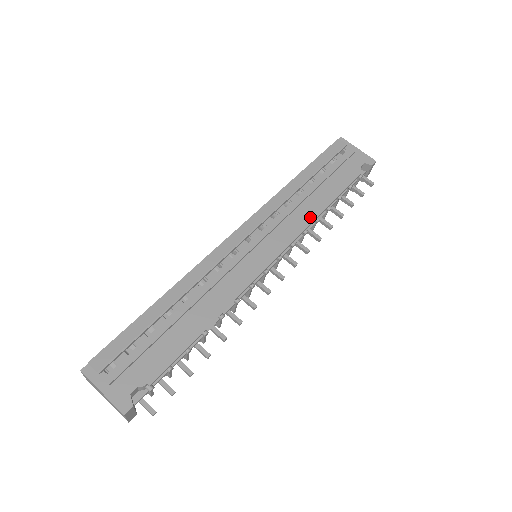
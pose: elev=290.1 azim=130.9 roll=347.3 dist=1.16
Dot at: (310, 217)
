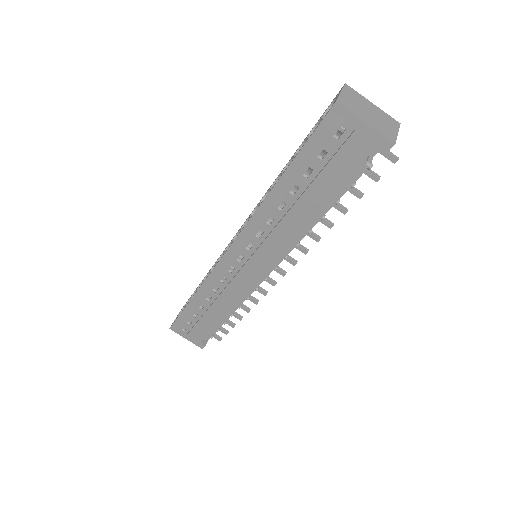
Dot at: (297, 236)
